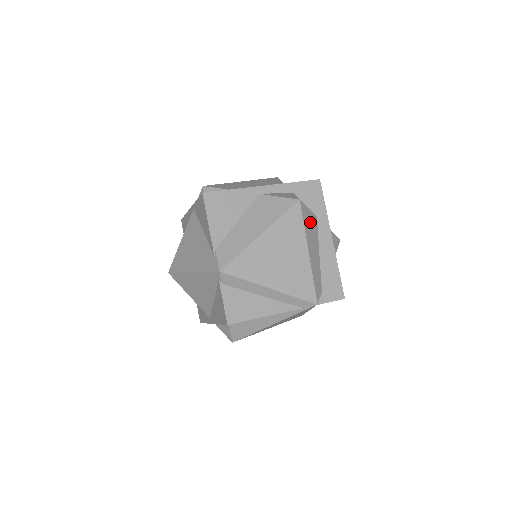
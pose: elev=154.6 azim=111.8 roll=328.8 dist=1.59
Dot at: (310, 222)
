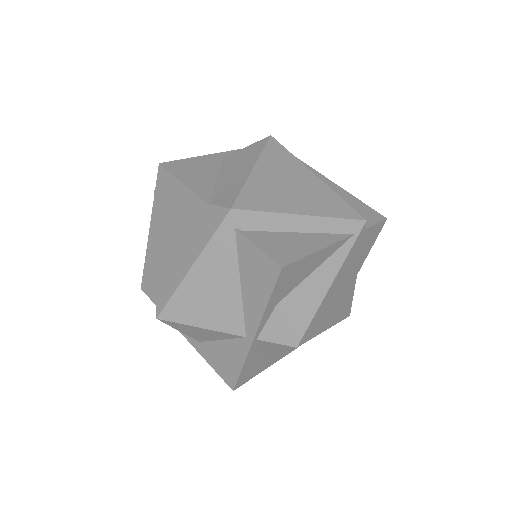
Dot at: occluded
